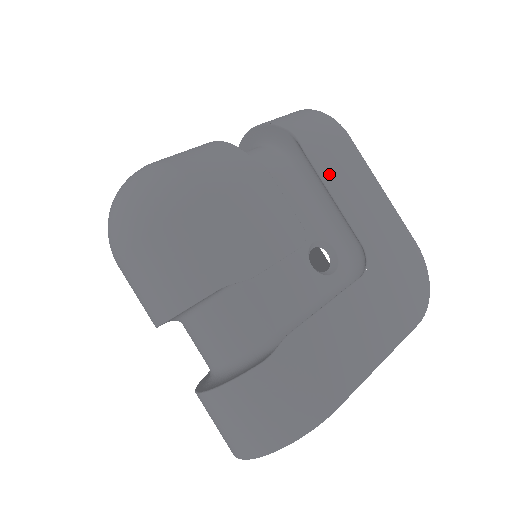
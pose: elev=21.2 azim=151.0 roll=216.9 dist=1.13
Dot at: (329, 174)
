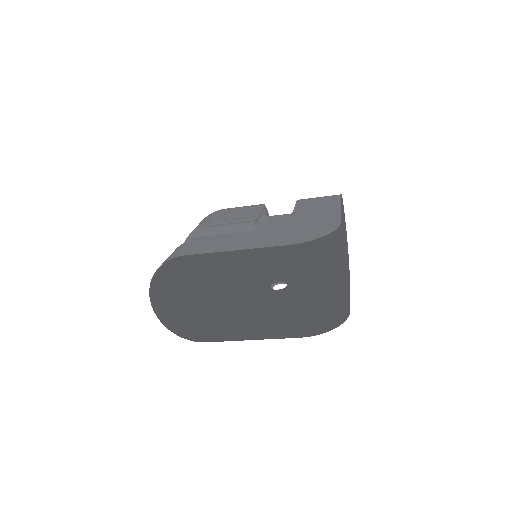
Dot at: (303, 205)
